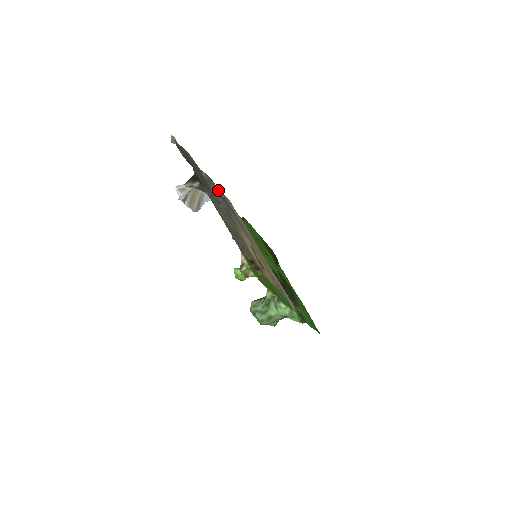
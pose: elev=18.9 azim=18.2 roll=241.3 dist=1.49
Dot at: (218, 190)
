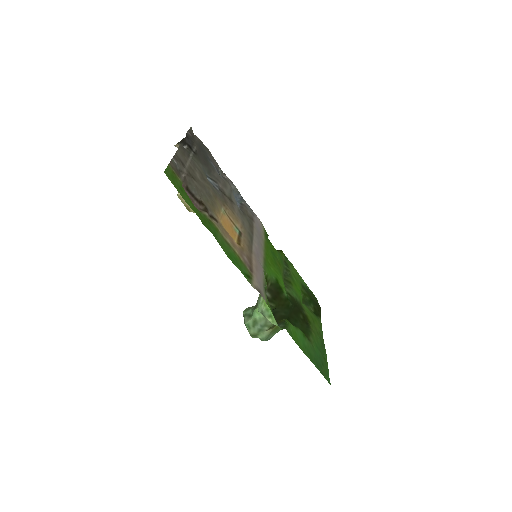
Dot at: (242, 200)
